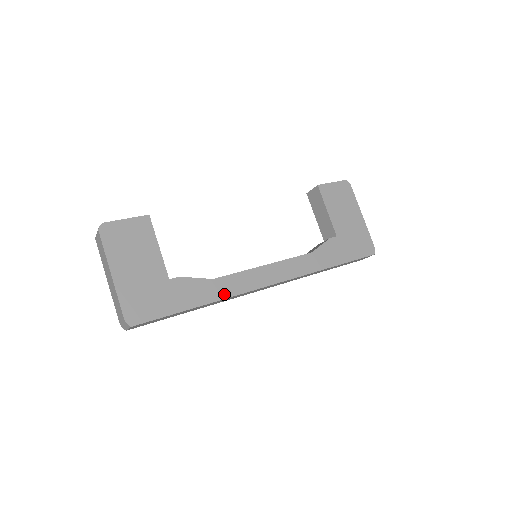
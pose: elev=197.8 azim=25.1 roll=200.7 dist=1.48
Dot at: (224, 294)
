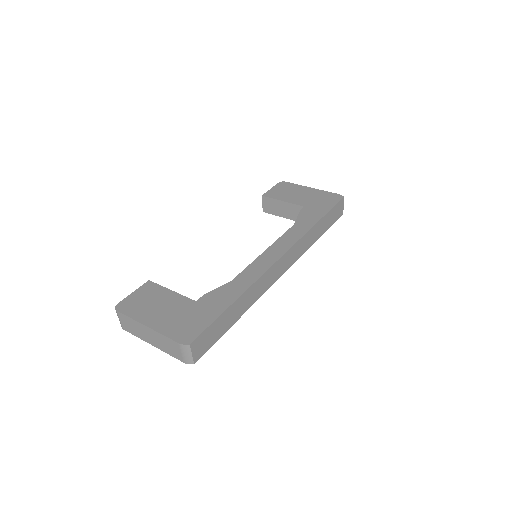
Dot at: (249, 283)
